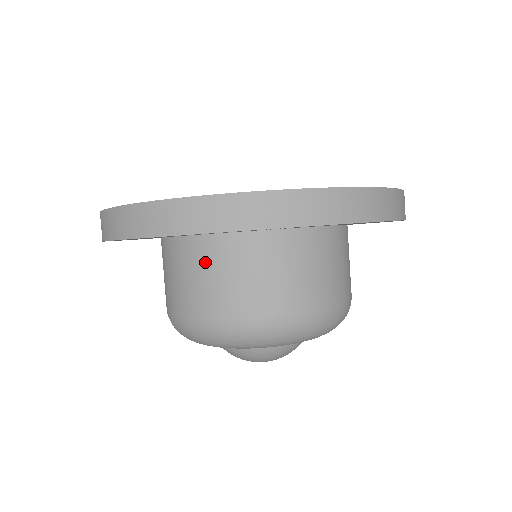
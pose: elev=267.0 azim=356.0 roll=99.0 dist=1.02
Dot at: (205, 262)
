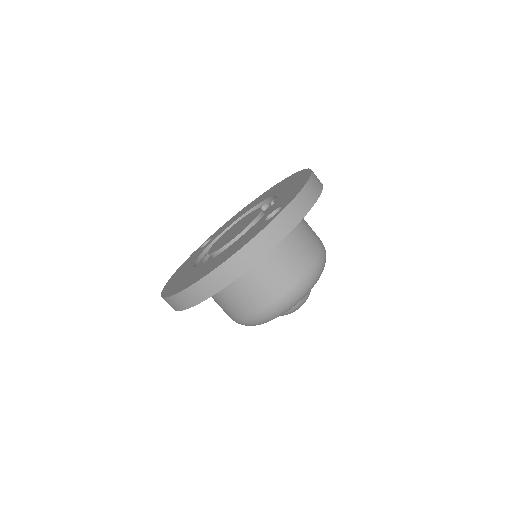
Dot at: (256, 274)
